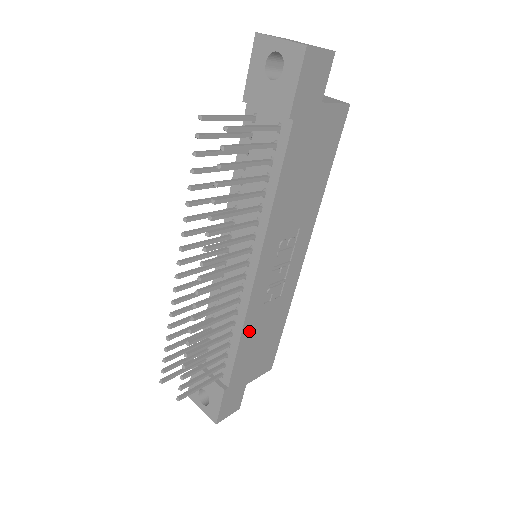
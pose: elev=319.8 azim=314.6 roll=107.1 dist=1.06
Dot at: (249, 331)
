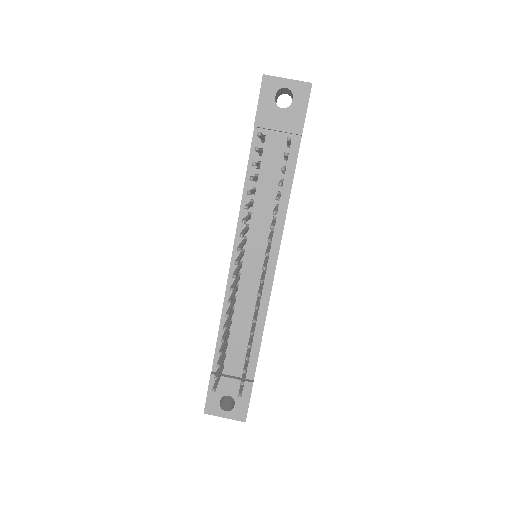
Dot at: occluded
